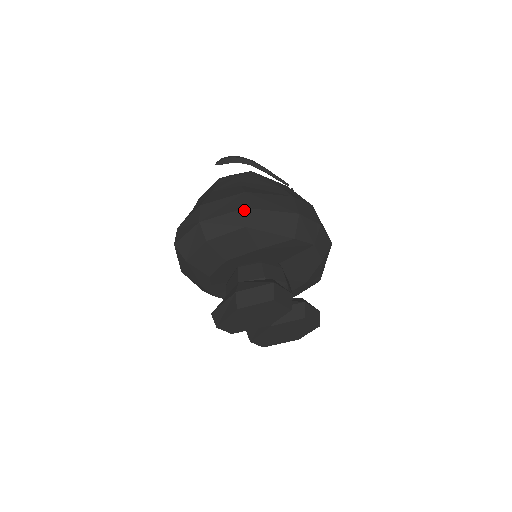
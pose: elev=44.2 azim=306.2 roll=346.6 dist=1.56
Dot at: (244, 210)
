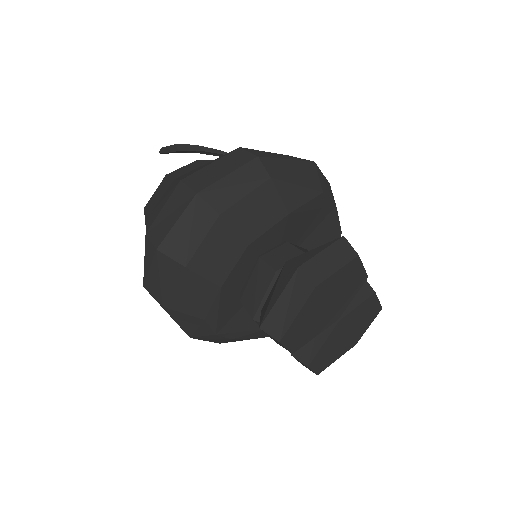
Dot at: (257, 159)
